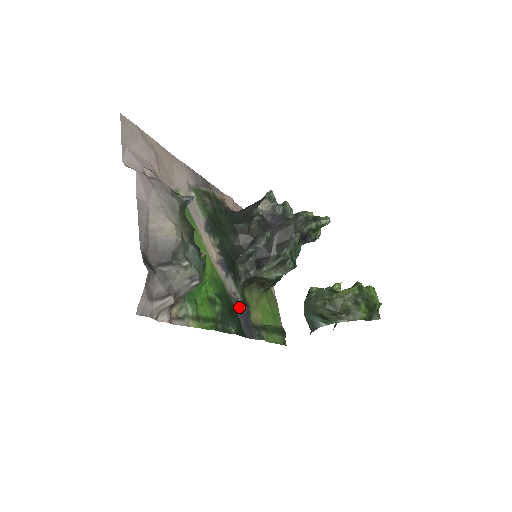
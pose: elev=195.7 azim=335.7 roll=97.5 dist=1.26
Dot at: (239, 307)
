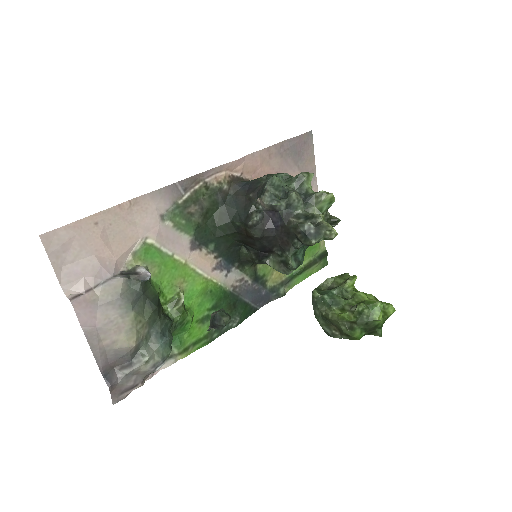
Dot at: (247, 289)
